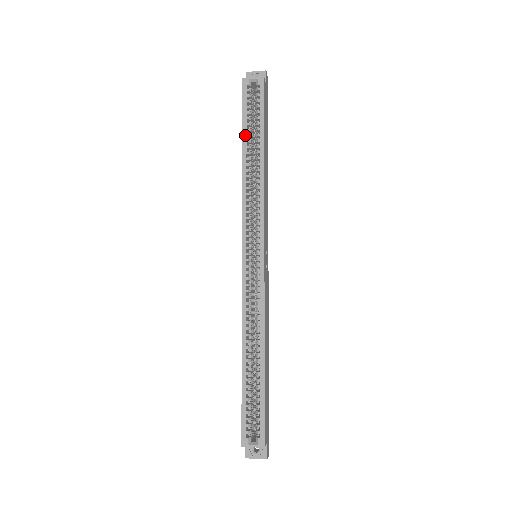
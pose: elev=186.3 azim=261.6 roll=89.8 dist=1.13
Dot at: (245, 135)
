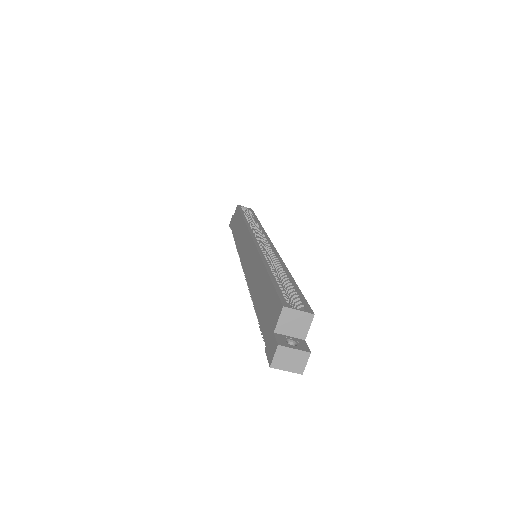
Dot at: (243, 213)
